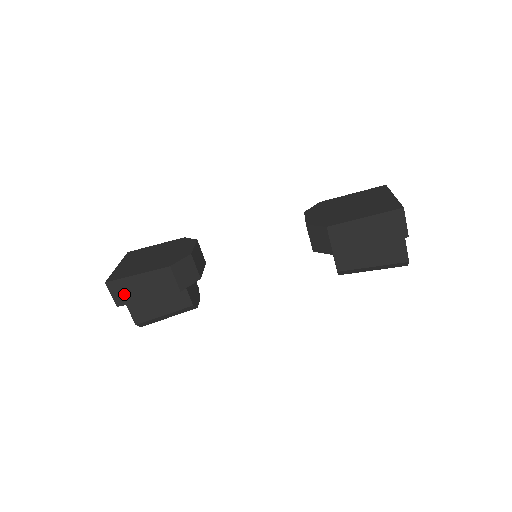
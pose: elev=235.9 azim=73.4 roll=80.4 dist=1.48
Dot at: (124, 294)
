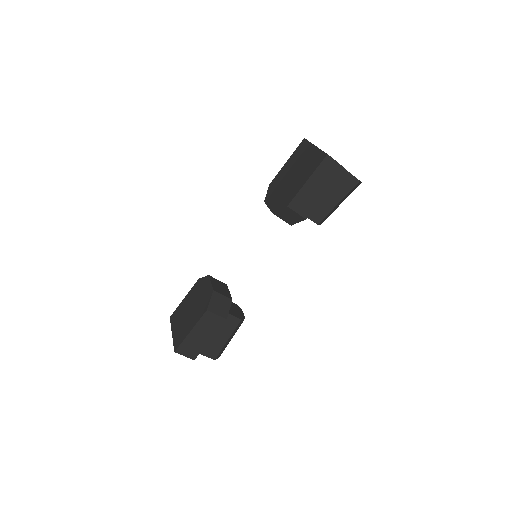
Dot at: (192, 349)
